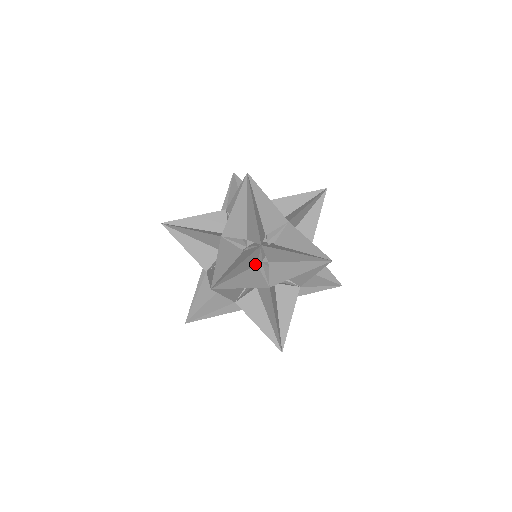
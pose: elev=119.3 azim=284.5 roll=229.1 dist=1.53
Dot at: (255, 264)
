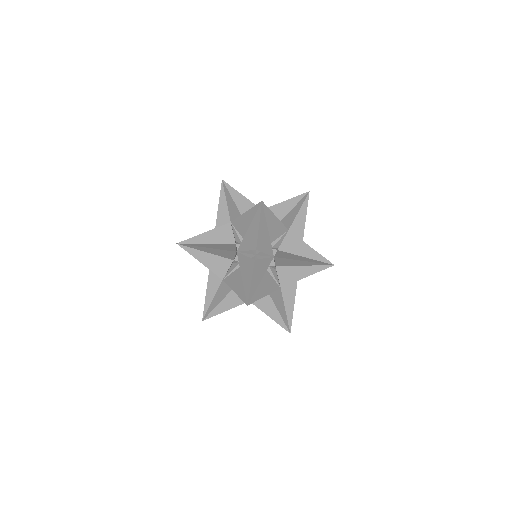
Dot at: occluded
